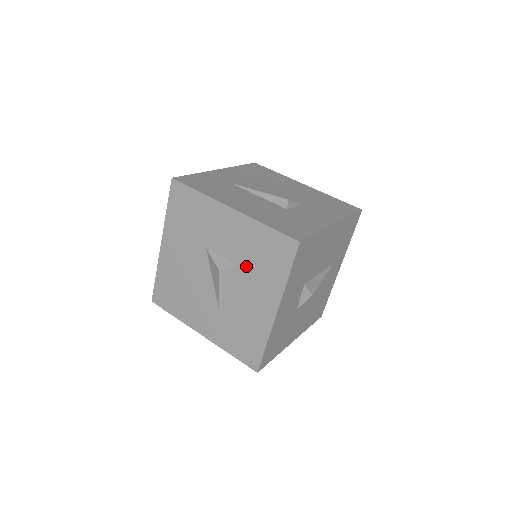
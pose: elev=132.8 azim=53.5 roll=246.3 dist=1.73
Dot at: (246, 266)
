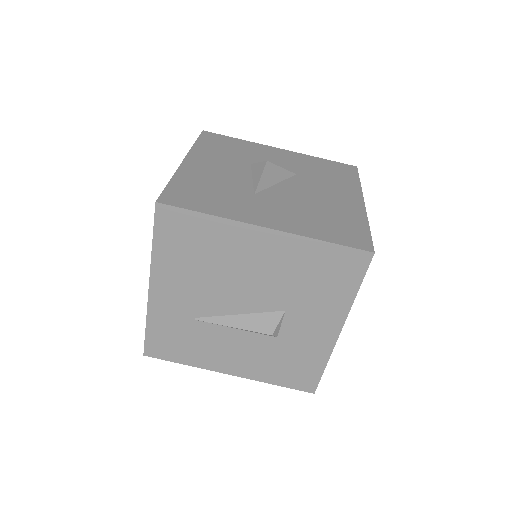
Dot at: occluded
